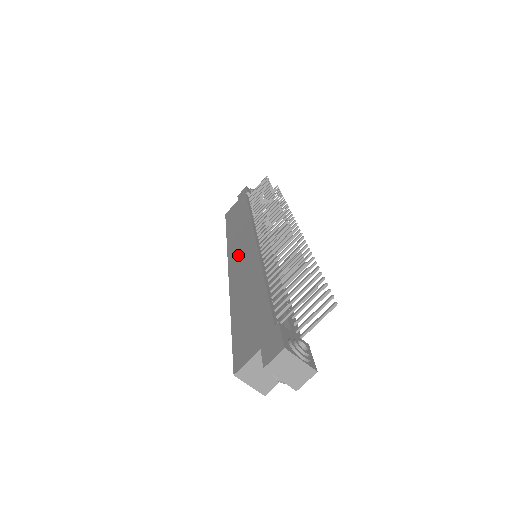
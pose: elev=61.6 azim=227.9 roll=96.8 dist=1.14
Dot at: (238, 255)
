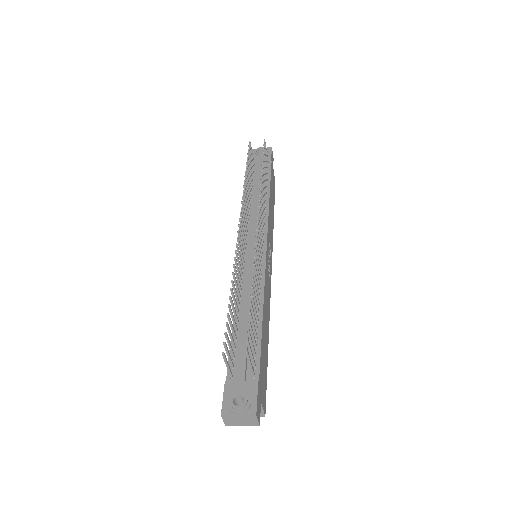
Dot at: occluded
